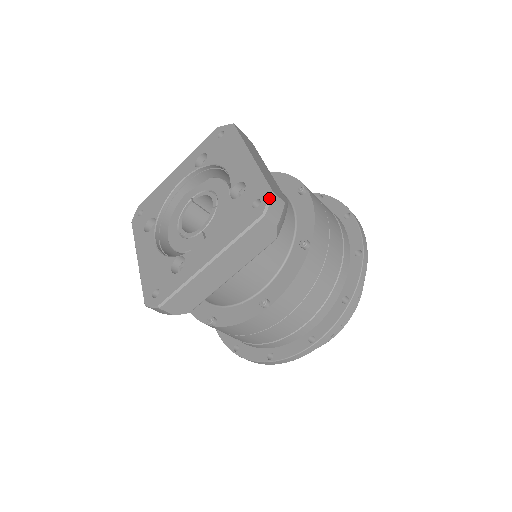
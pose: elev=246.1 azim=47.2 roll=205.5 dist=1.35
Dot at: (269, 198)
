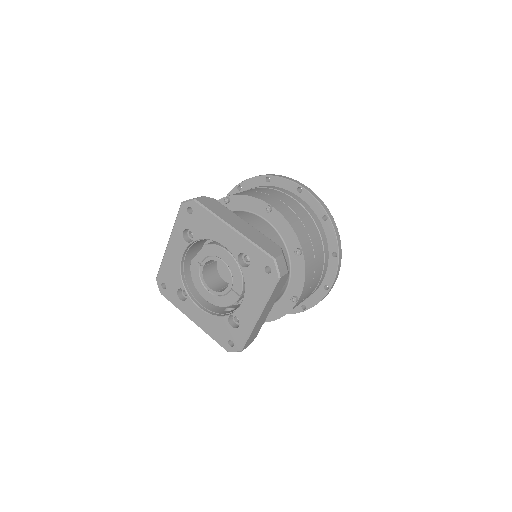
Dot at: (275, 264)
